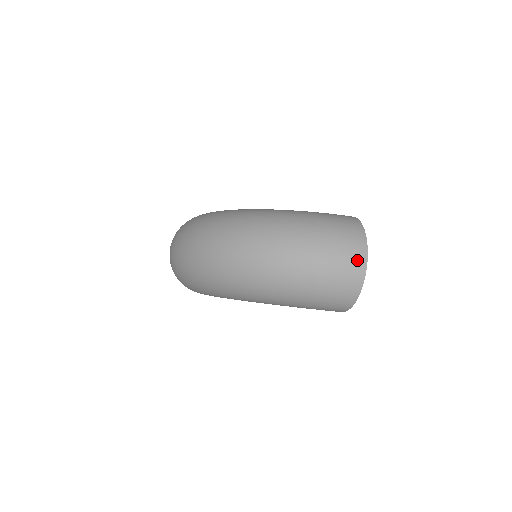
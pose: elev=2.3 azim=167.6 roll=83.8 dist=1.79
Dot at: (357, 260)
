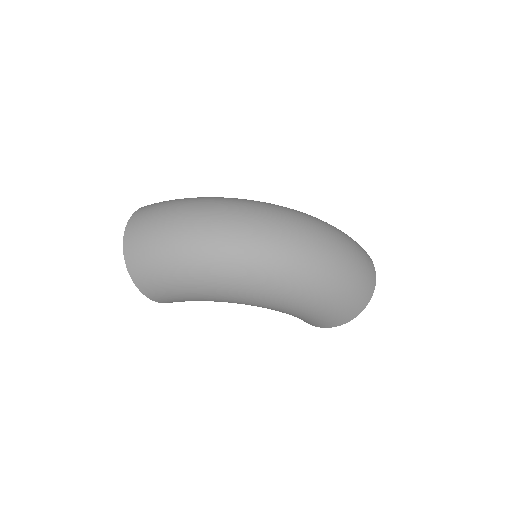
Dot at: (372, 271)
